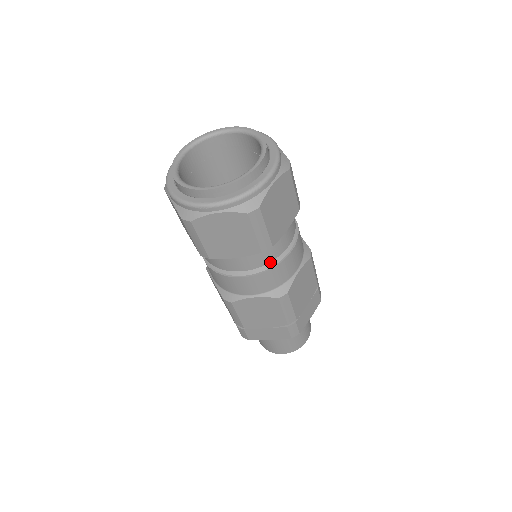
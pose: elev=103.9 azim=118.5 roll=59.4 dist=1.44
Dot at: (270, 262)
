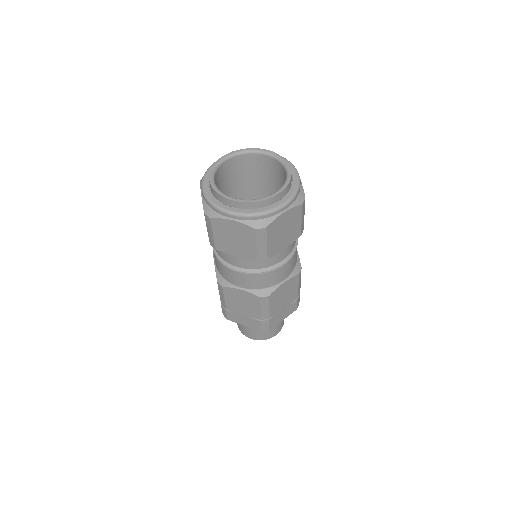
Dot at: (263, 268)
